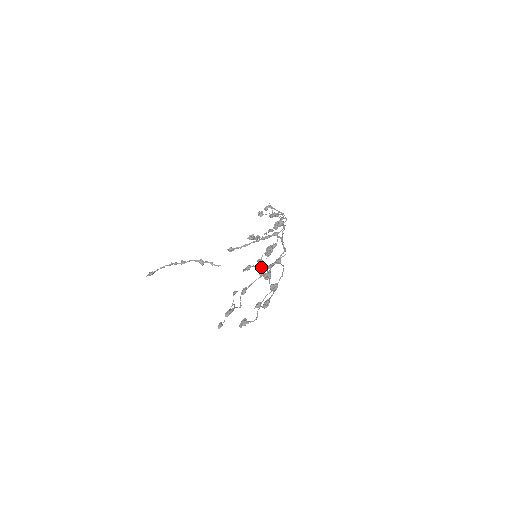
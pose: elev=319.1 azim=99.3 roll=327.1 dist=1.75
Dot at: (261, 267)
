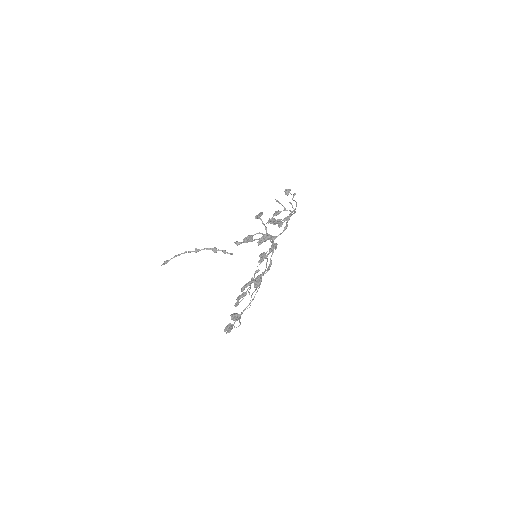
Dot at: (266, 263)
